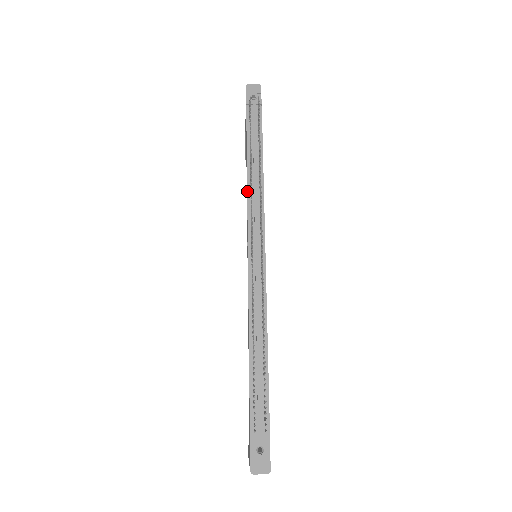
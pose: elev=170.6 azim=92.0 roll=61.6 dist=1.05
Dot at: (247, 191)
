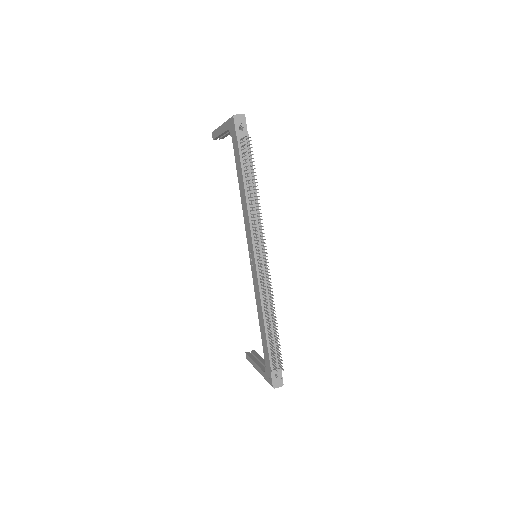
Dot at: (248, 214)
